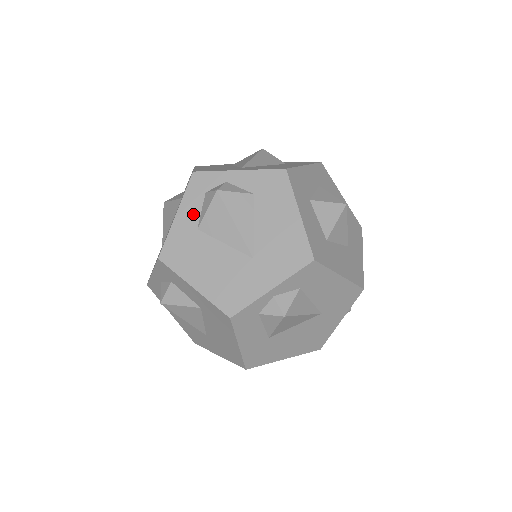
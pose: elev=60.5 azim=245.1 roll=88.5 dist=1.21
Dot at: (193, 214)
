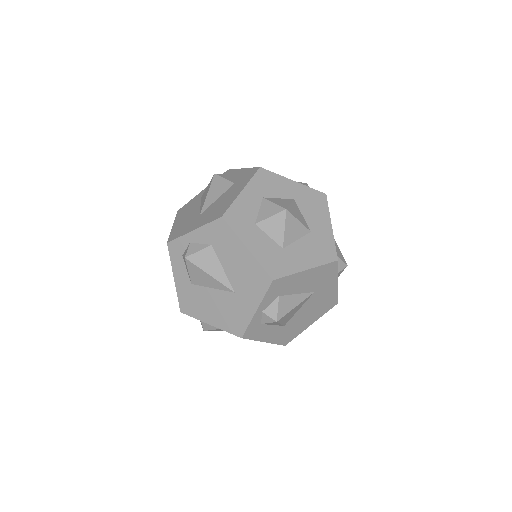
Dot at: (183, 274)
